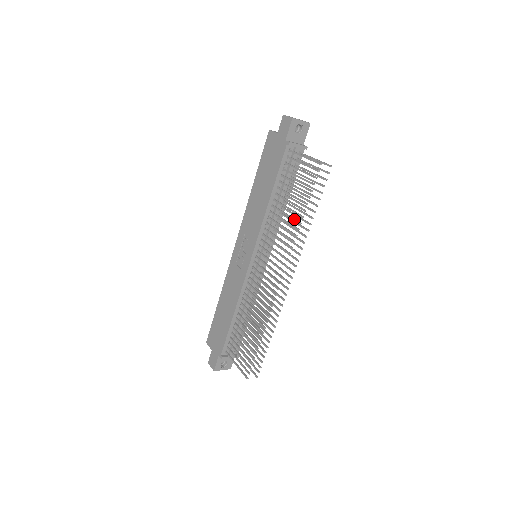
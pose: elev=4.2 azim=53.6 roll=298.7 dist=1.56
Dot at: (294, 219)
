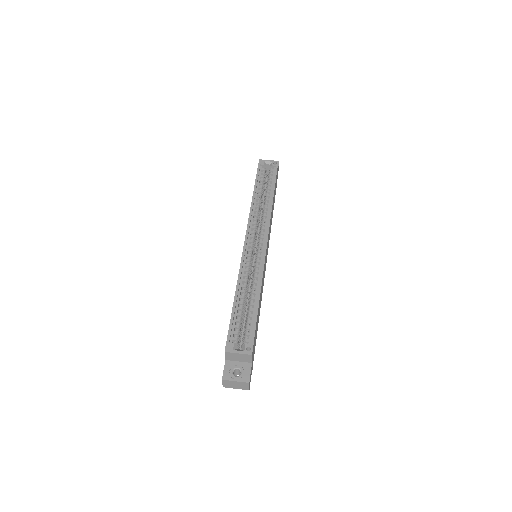
Dot at: occluded
